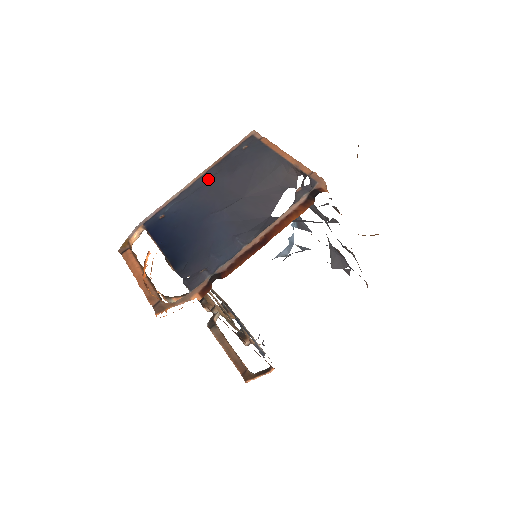
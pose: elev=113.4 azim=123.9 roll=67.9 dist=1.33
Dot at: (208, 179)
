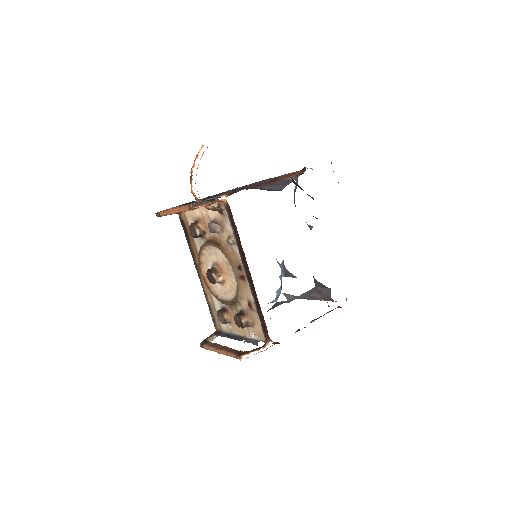
Dot at: occluded
